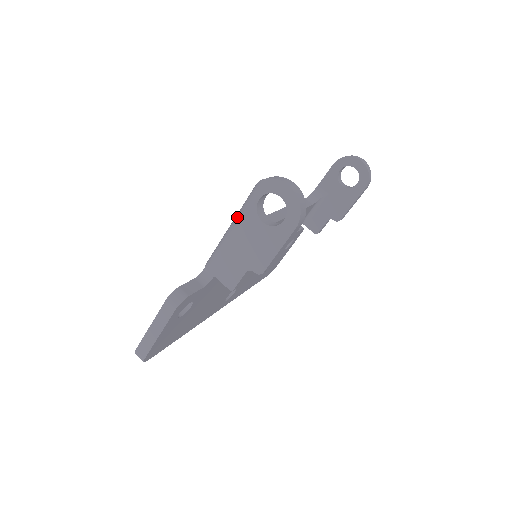
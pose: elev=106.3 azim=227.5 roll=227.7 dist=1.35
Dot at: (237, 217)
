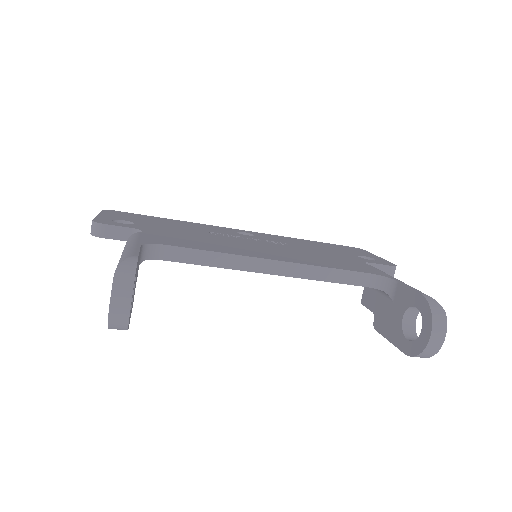
Dot at: (125, 250)
